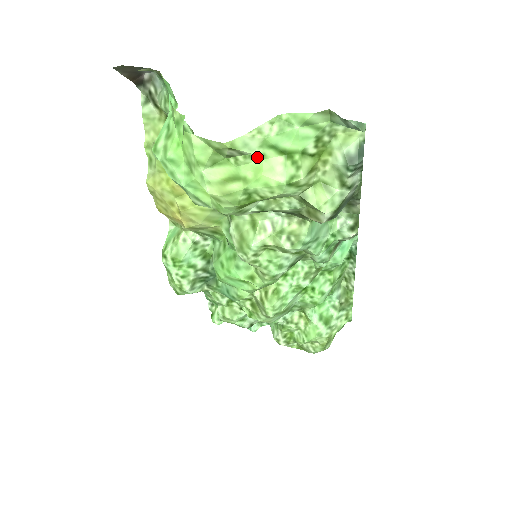
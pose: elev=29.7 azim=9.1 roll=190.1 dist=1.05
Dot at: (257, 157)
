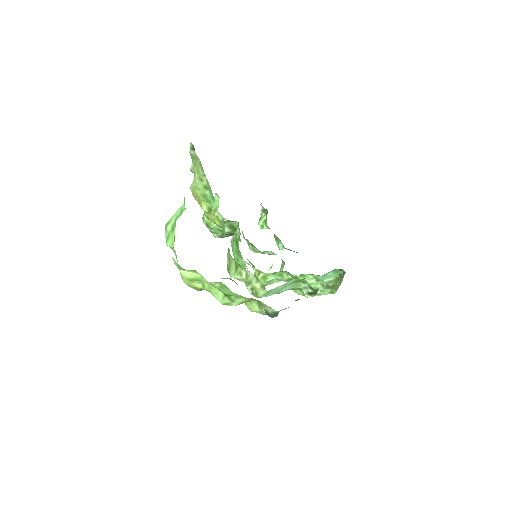
Dot at: (210, 284)
